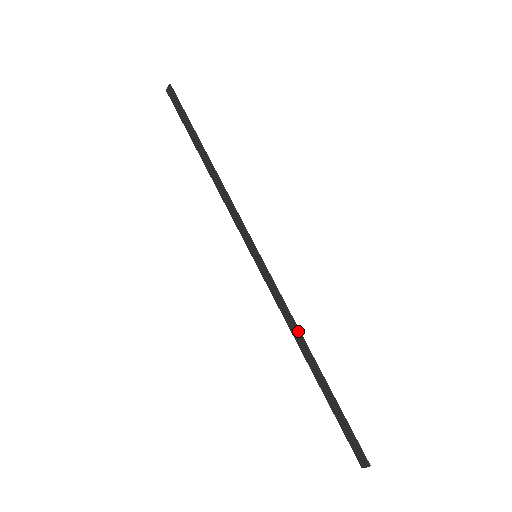
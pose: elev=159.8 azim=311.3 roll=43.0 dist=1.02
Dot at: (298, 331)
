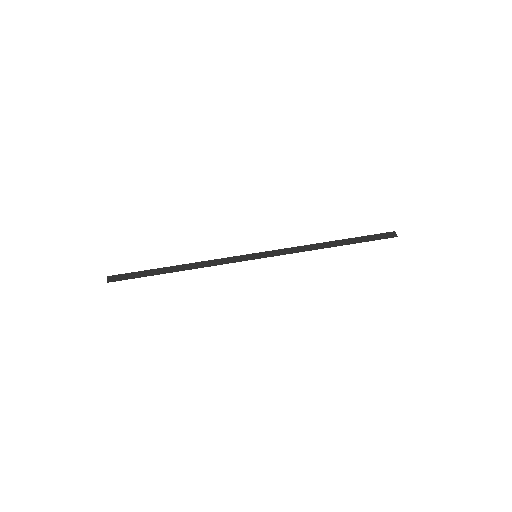
Dot at: (311, 244)
